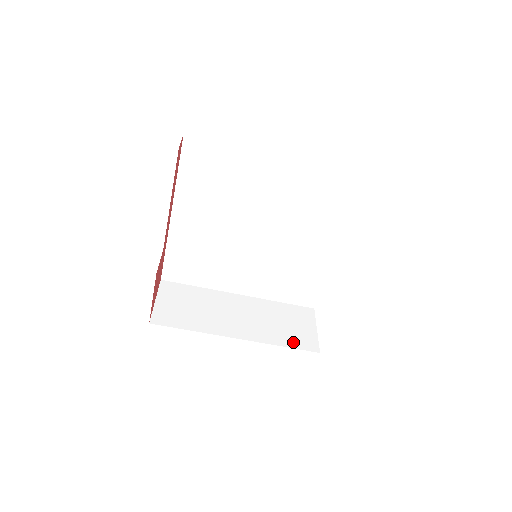
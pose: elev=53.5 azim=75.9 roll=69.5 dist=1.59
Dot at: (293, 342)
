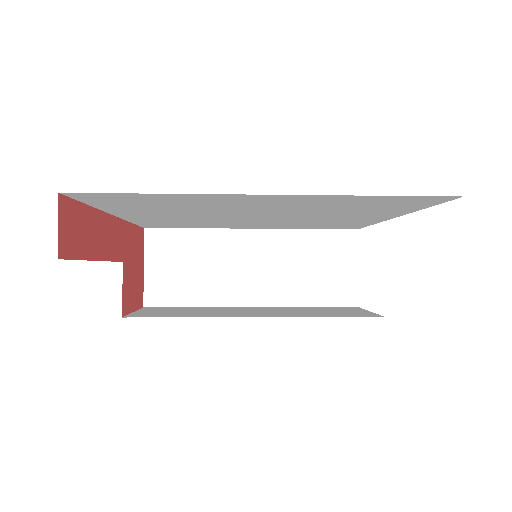
Dot at: (324, 297)
